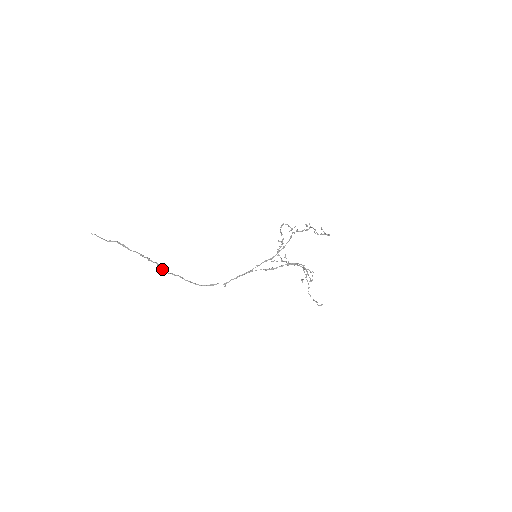
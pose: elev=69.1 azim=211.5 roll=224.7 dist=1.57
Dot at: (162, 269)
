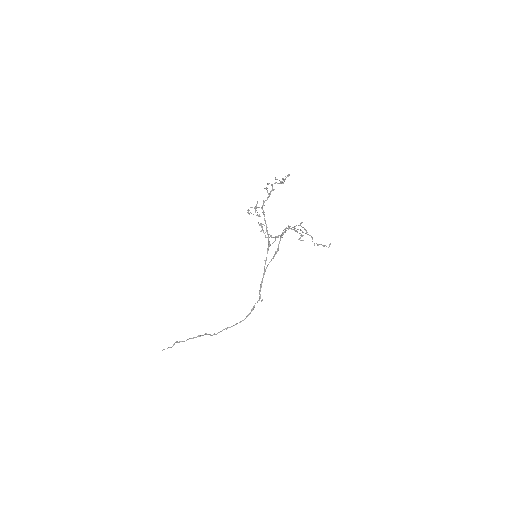
Dot at: (212, 335)
